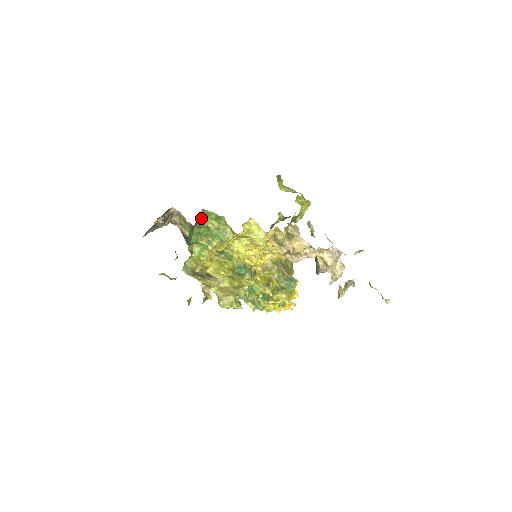
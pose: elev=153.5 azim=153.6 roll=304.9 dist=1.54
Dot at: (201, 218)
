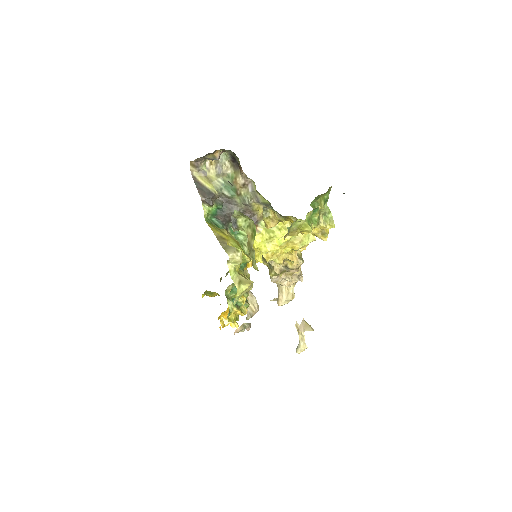
Dot at: (327, 191)
